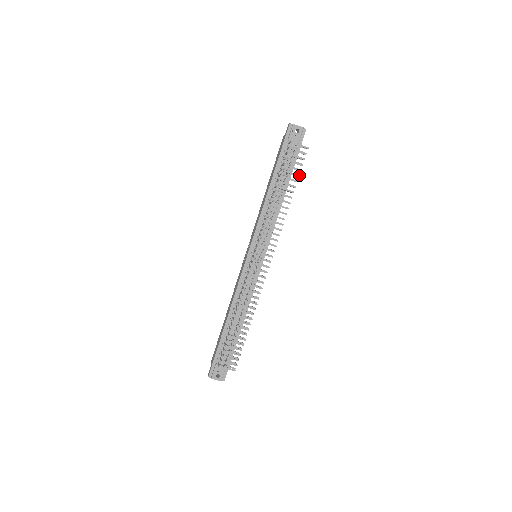
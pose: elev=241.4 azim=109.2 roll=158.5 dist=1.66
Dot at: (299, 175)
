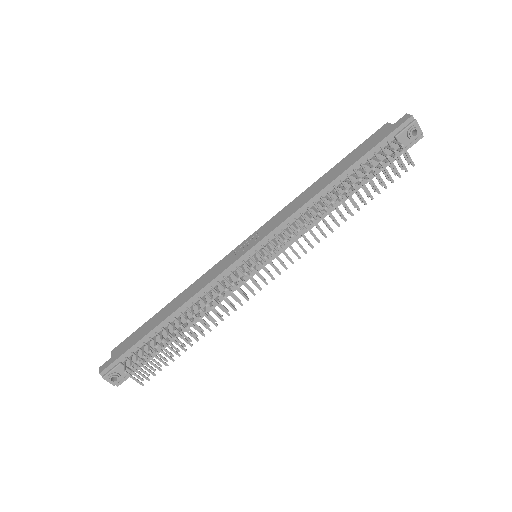
Dot at: occluded
